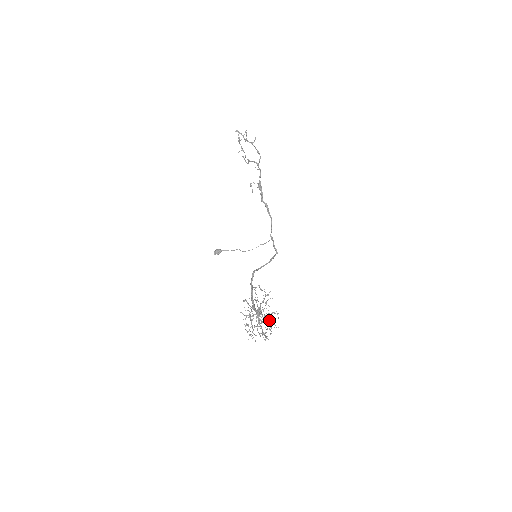
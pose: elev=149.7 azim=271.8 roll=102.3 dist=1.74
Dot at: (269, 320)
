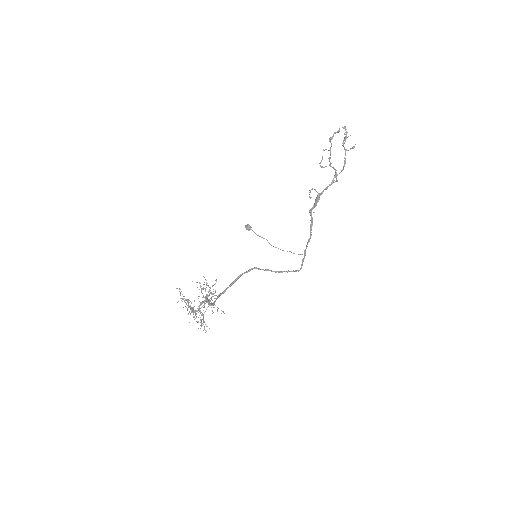
Dot at: occluded
